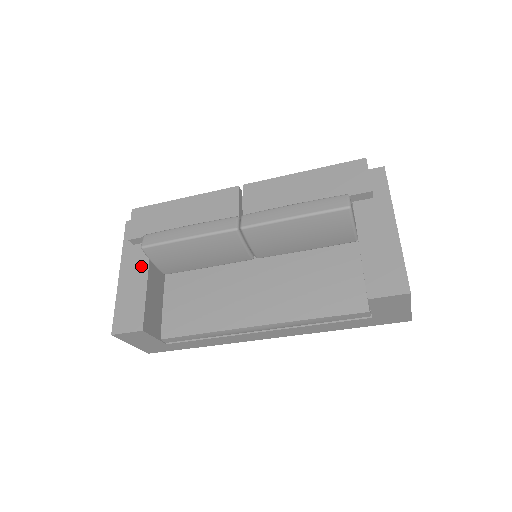
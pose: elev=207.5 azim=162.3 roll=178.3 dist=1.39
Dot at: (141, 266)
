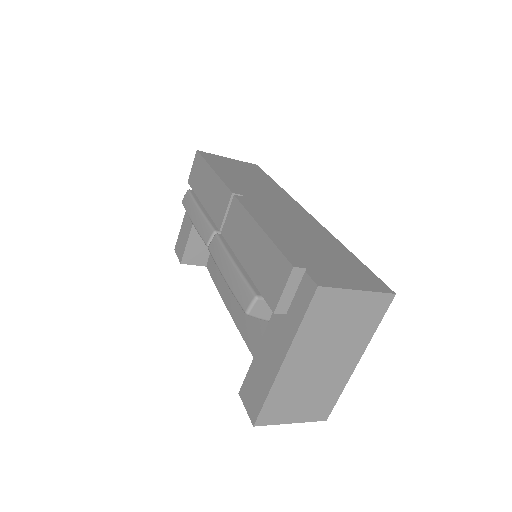
Dot at: occluded
